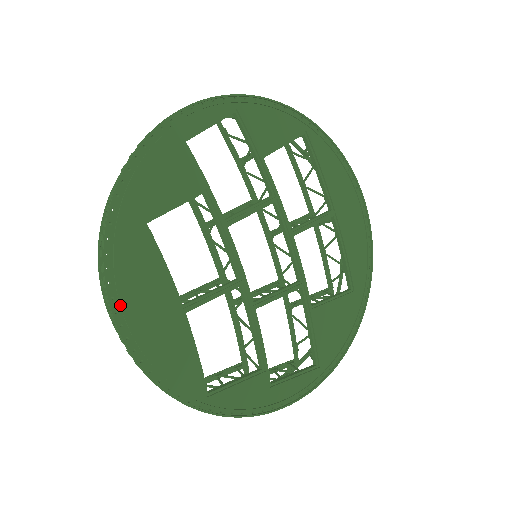
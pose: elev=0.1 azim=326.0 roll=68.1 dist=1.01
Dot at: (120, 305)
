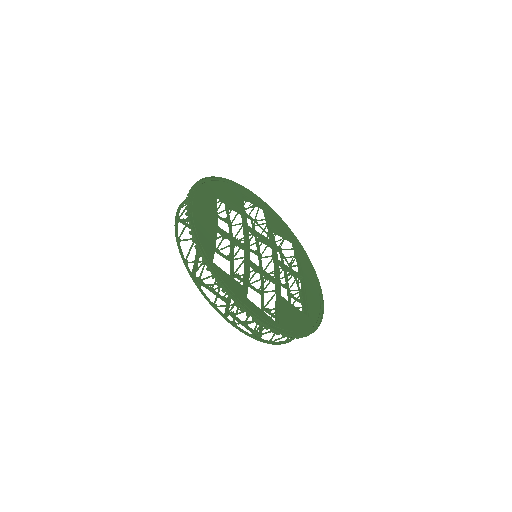
Dot at: (193, 198)
